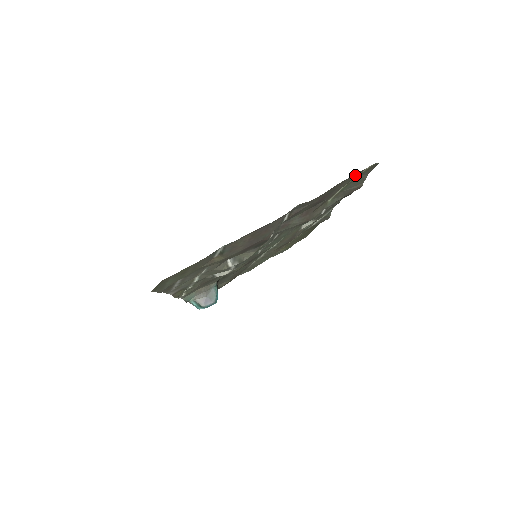
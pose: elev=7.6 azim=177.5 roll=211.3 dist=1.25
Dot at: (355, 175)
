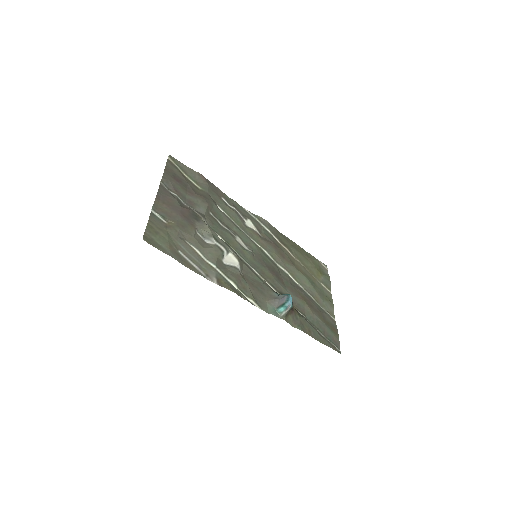
Dot at: (170, 164)
